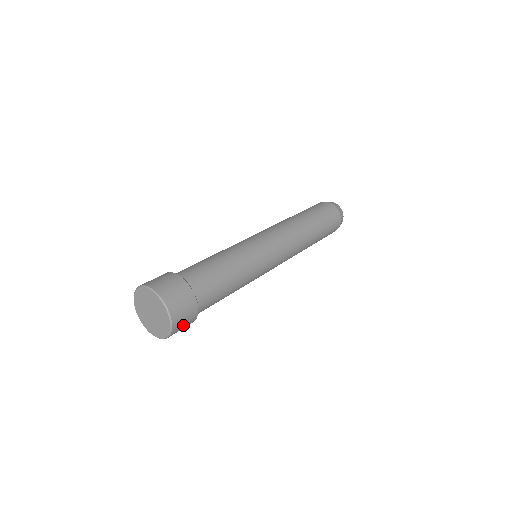
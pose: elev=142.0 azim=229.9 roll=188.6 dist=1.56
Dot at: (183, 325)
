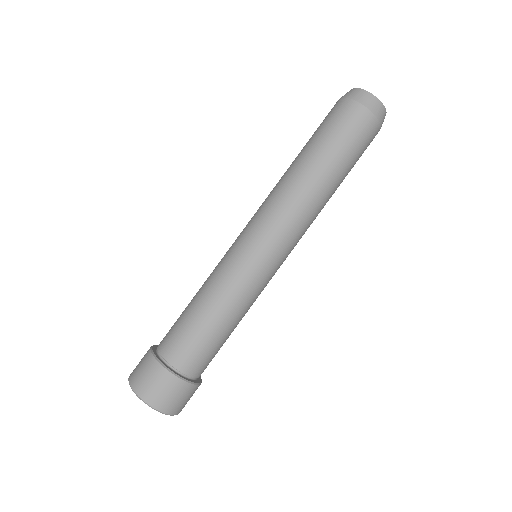
Dot at: (187, 401)
